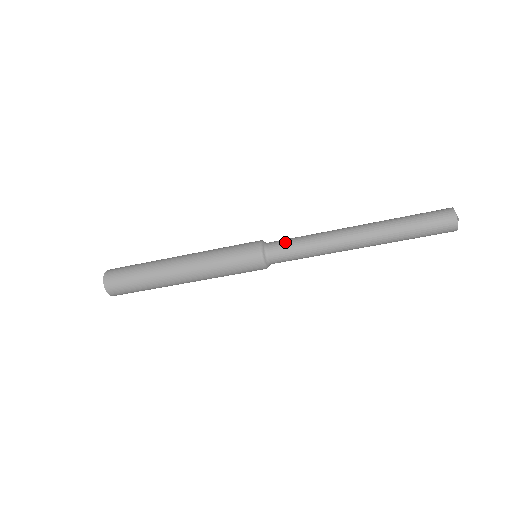
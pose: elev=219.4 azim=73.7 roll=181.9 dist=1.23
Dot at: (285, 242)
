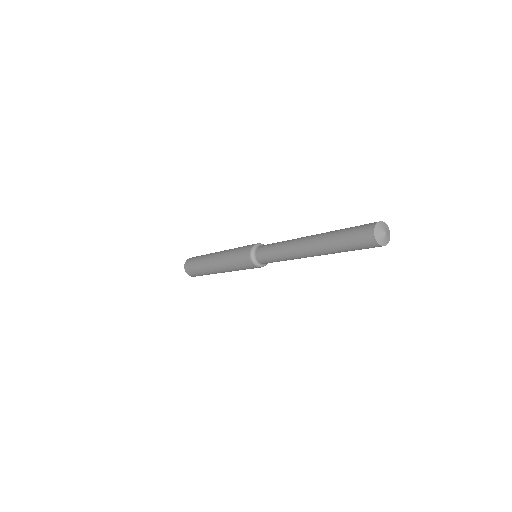
Dot at: (265, 249)
